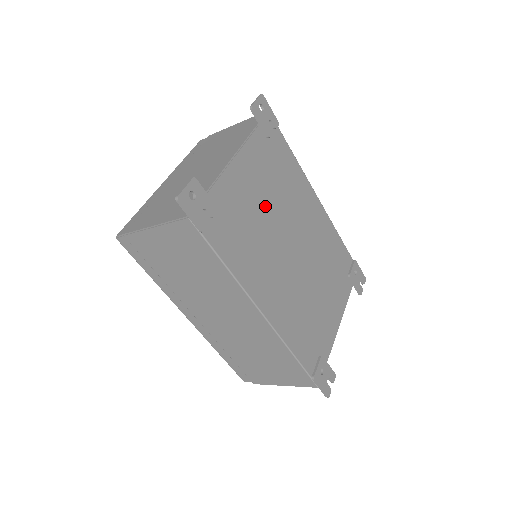
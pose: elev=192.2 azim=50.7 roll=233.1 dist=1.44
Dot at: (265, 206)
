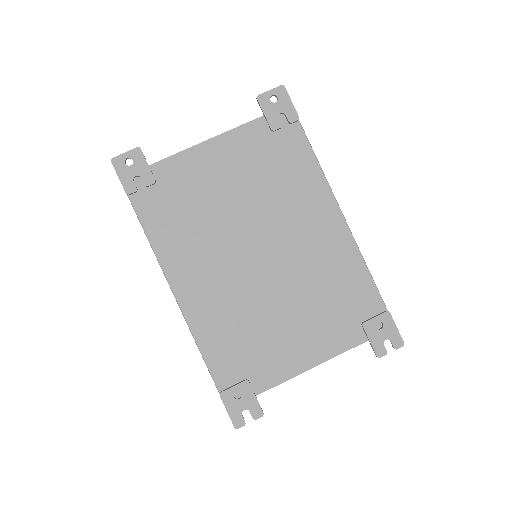
Dot at: (232, 197)
